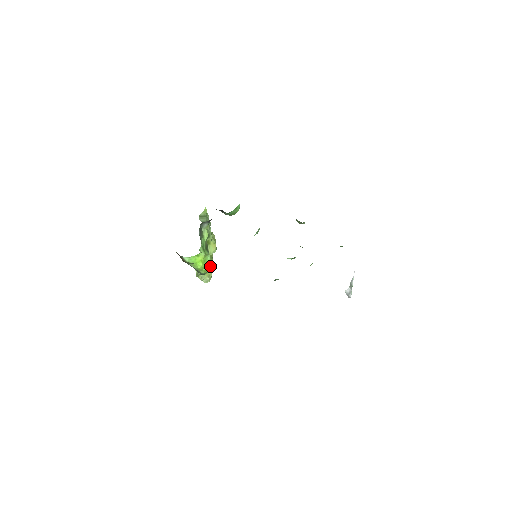
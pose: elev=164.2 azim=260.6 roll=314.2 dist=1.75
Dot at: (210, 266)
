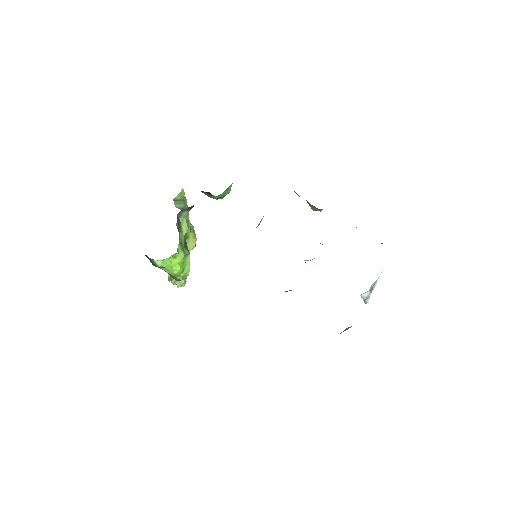
Dot at: occluded
